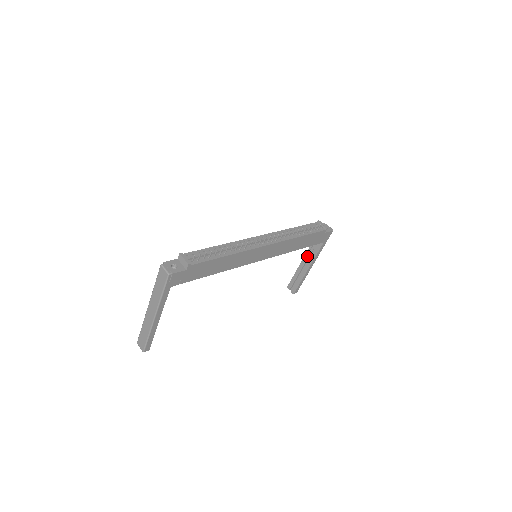
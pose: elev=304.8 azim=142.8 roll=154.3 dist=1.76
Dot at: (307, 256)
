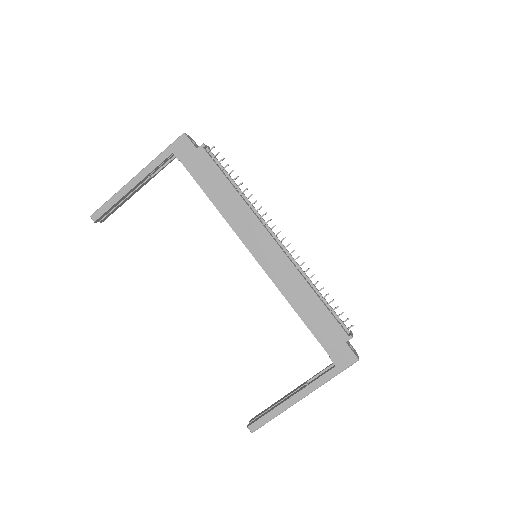
Dot at: (305, 383)
